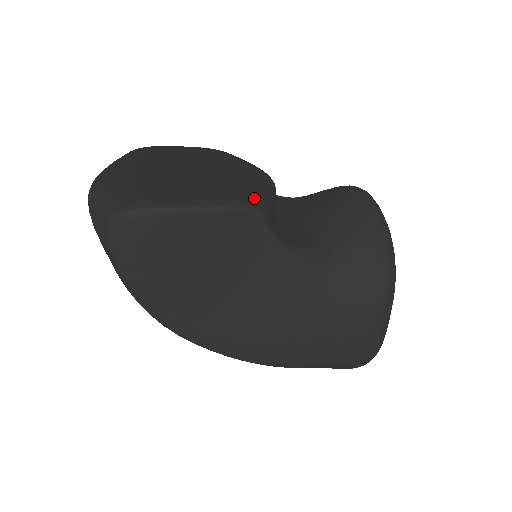
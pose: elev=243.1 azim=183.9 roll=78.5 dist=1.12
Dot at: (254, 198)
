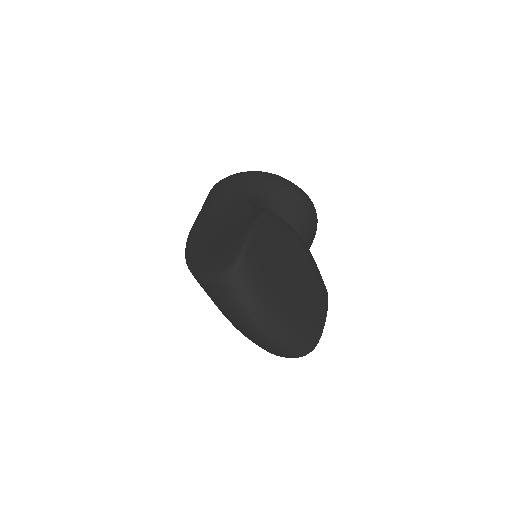
Dot at: (324, 286)
